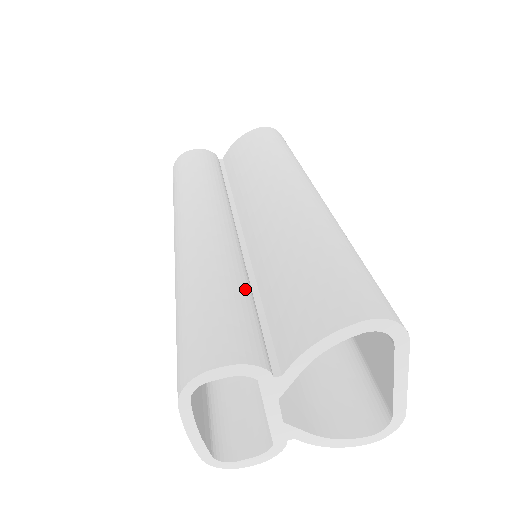
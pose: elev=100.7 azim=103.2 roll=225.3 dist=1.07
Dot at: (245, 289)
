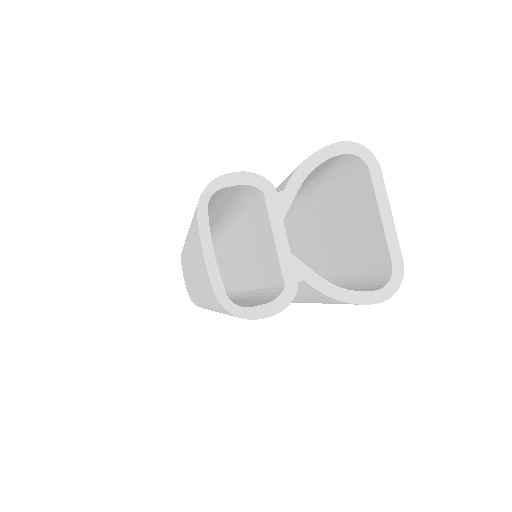
Dot at: occluded
